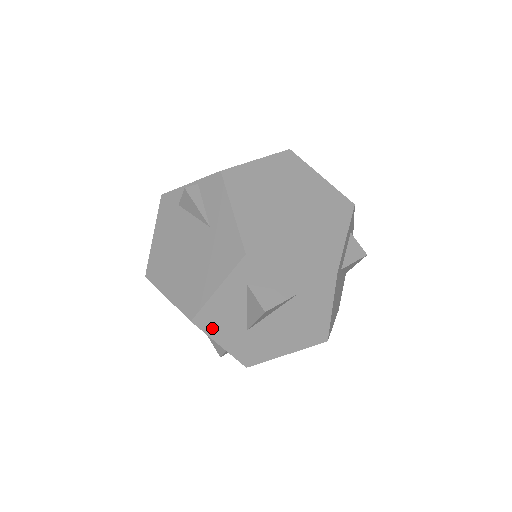
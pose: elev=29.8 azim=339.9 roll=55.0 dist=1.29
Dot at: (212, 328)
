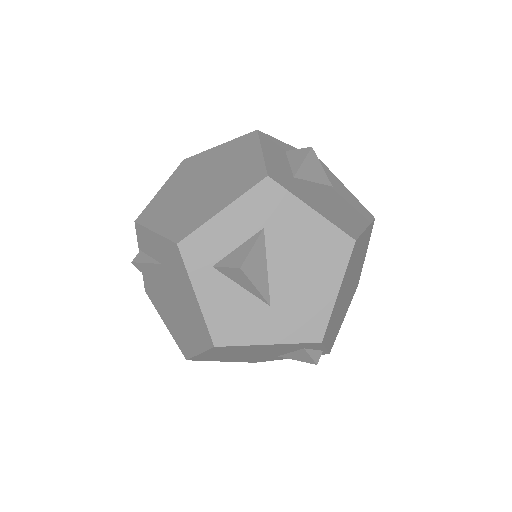
Dot at: (239, 335)
